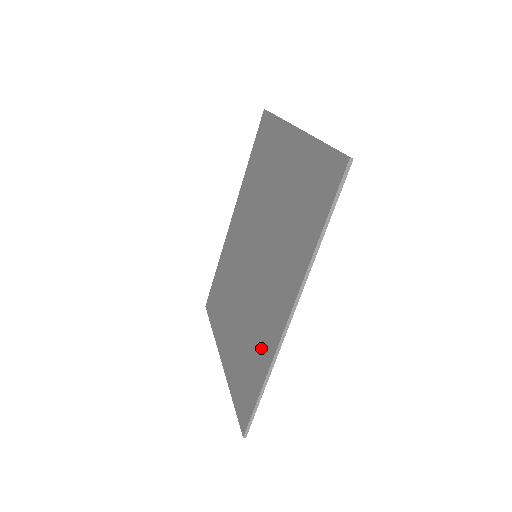
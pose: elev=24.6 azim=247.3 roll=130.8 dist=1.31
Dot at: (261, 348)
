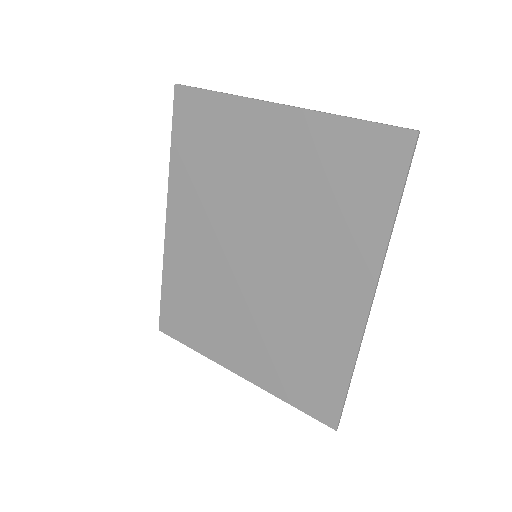
Dot at: (327, 344)
